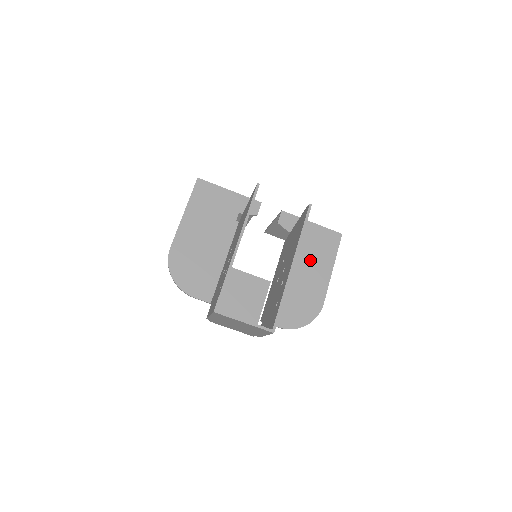
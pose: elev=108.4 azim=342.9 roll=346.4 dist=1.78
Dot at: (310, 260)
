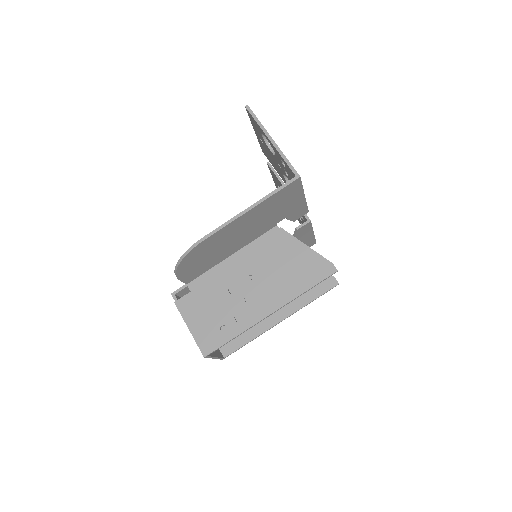
Dot at: occluded
